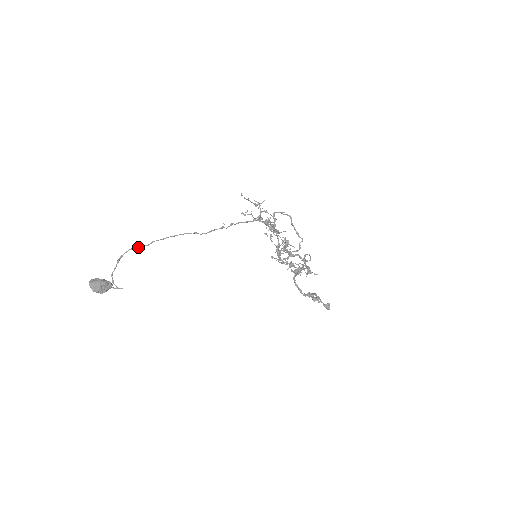
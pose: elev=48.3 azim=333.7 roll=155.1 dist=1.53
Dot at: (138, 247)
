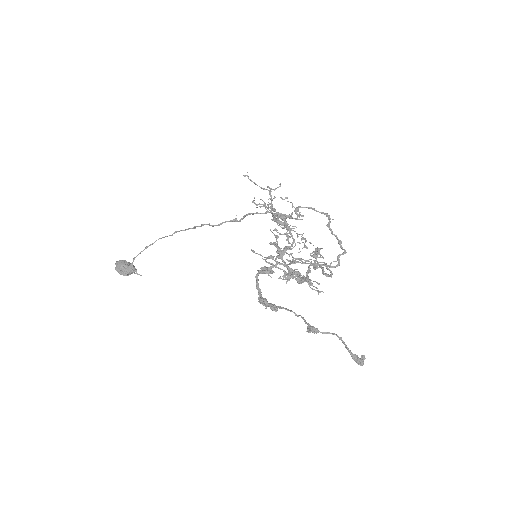
Dot at: occluded
